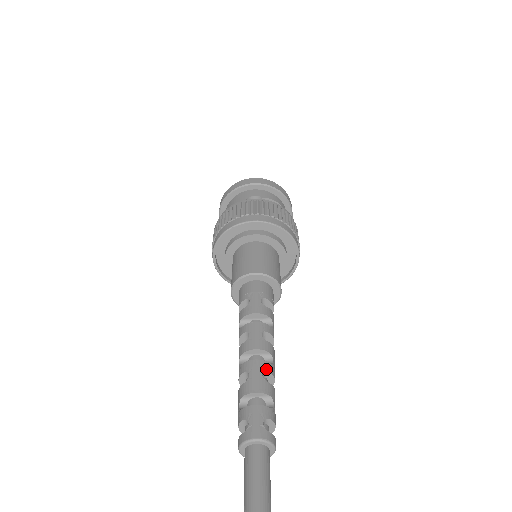
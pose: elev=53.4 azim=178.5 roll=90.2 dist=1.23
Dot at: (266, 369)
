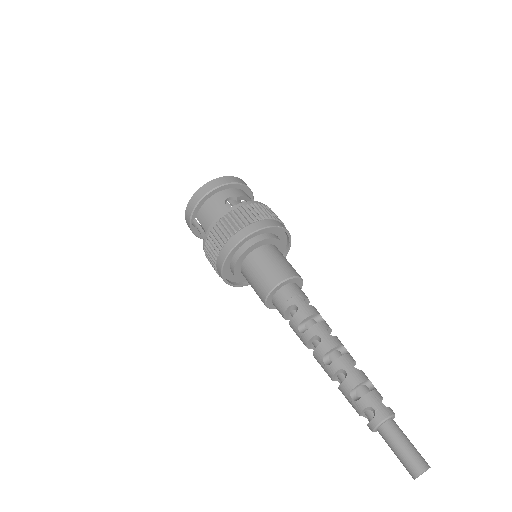
Dot at: (352, 360)
